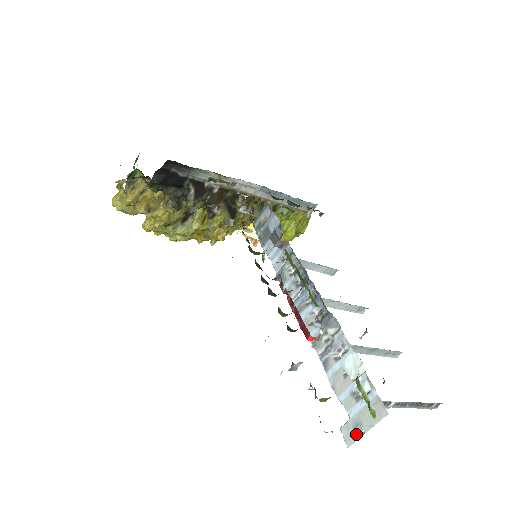
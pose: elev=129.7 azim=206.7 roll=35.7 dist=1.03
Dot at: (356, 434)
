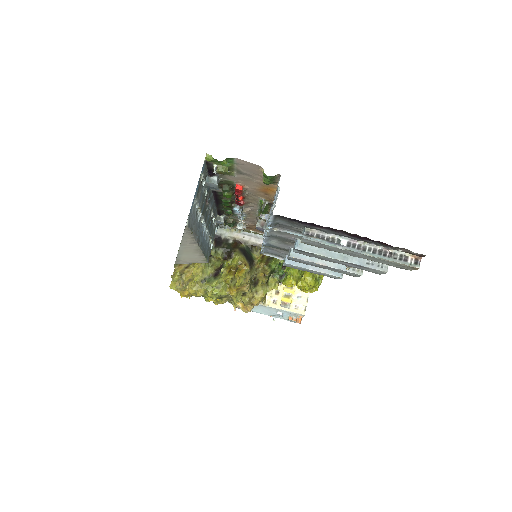
Dot at: occluded
